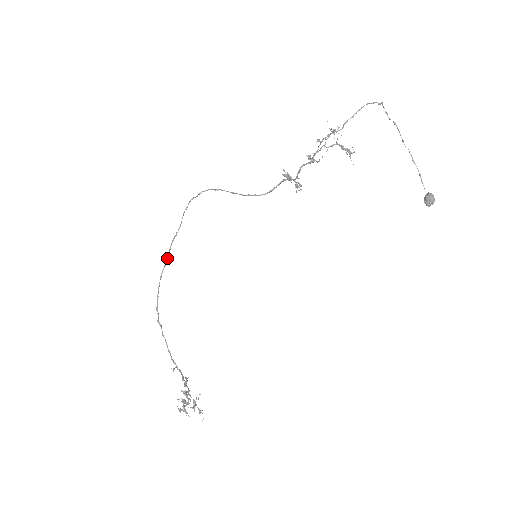
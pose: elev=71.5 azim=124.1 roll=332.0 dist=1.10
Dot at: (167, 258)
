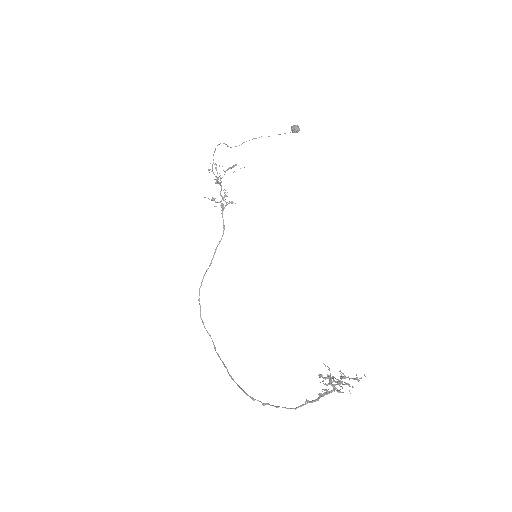
Dot at: (223, 364)
